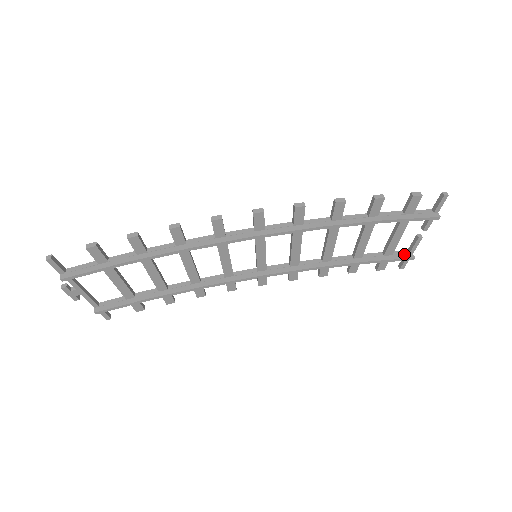
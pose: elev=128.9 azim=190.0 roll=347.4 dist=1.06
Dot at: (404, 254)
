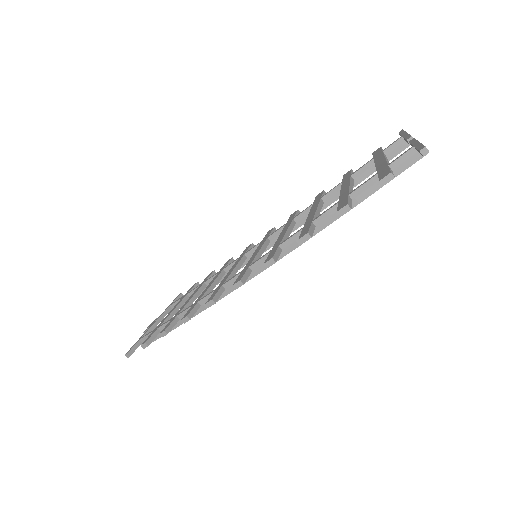
Dot at: (400, 145)
